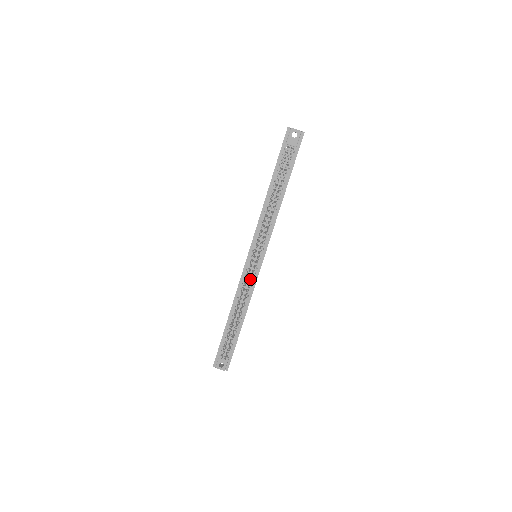
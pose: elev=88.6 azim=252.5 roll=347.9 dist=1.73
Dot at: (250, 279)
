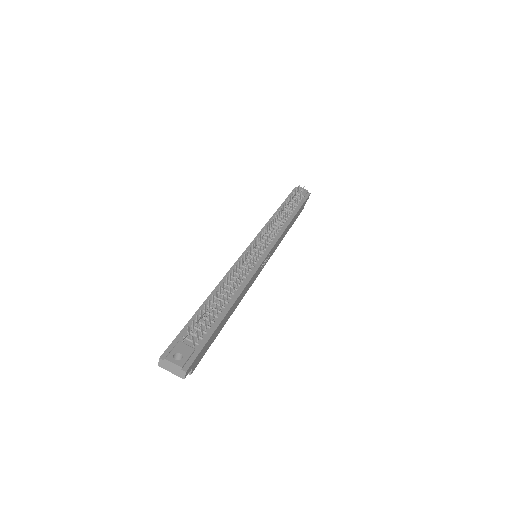
Dot at: occluded
